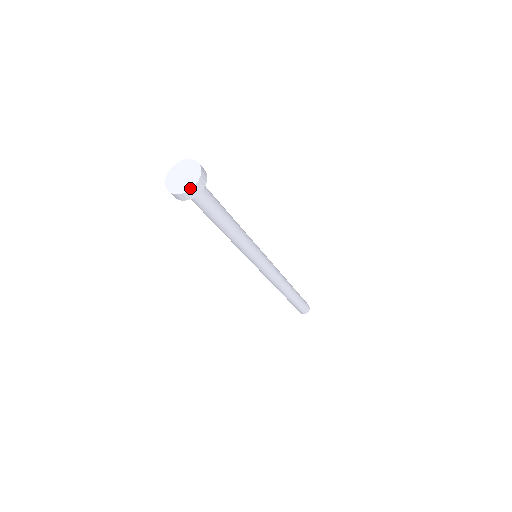
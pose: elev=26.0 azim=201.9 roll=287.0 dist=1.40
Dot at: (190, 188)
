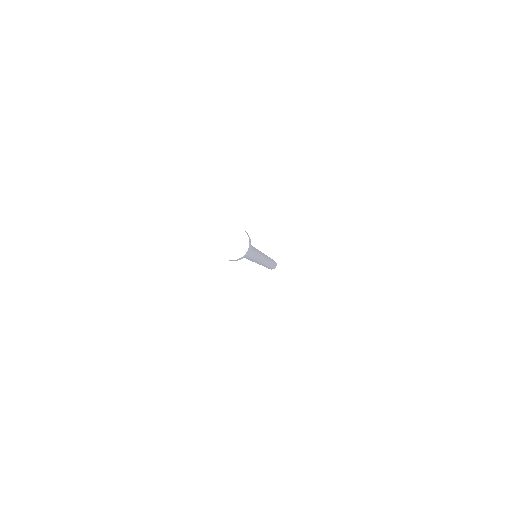
Dot at: (248, 247)
